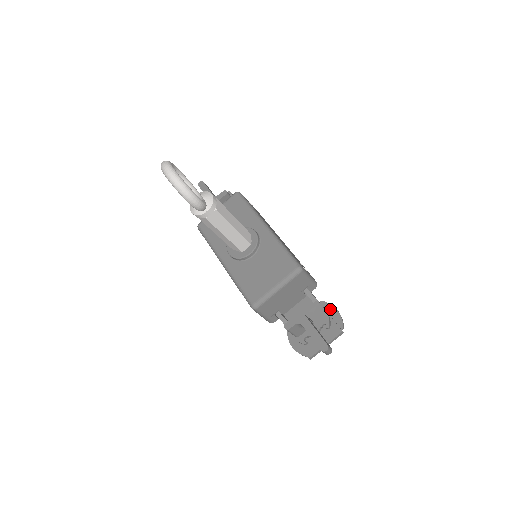
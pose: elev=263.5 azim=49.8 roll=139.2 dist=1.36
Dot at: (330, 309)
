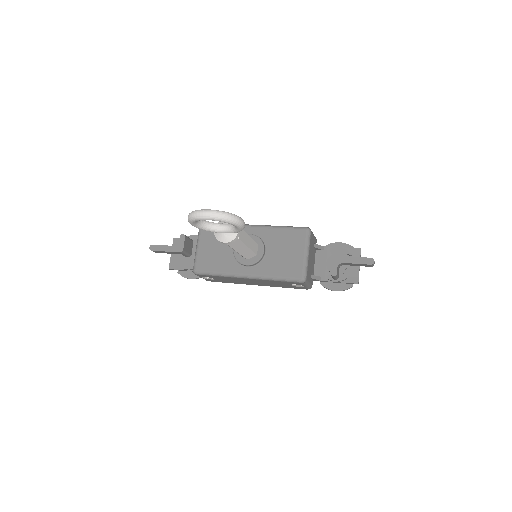
Dot at: (335, 246)
